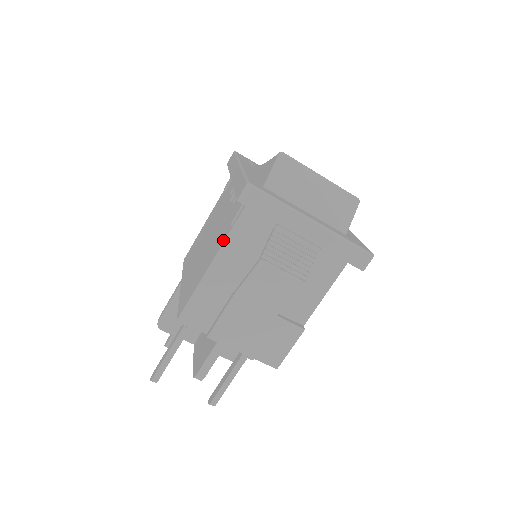
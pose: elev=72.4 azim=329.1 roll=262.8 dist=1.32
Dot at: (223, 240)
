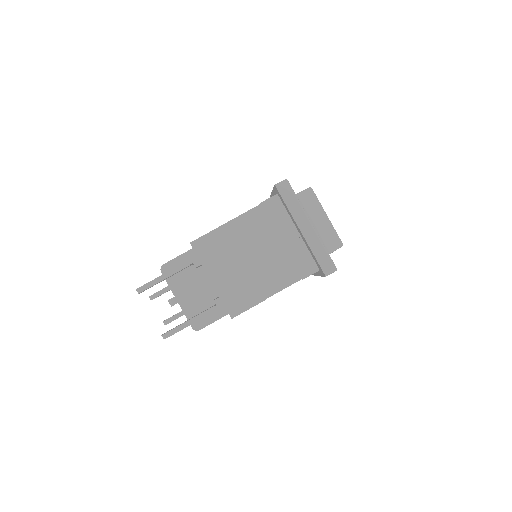
Dot at: (250, 209)
